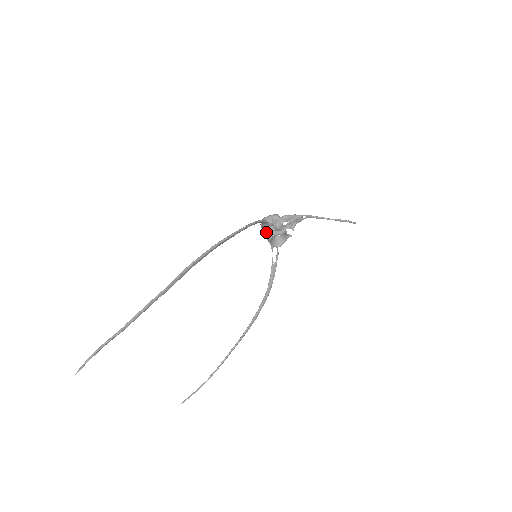
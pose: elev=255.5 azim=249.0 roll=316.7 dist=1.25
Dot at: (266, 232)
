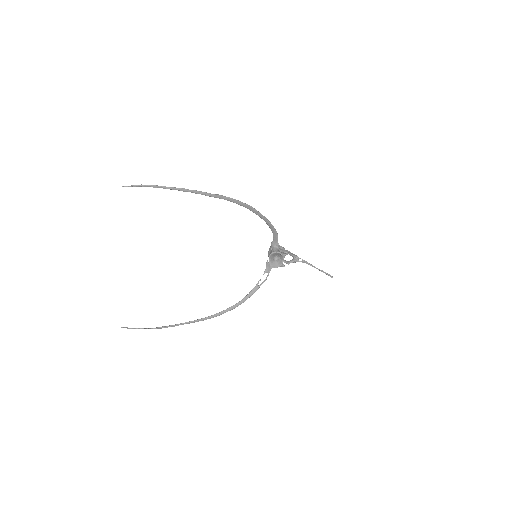
Dot at: (271, 251)
